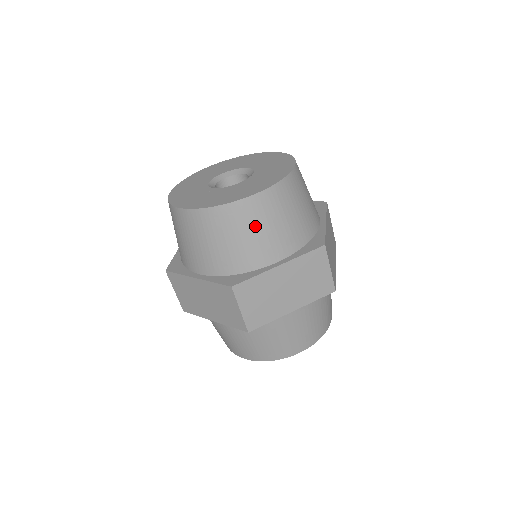
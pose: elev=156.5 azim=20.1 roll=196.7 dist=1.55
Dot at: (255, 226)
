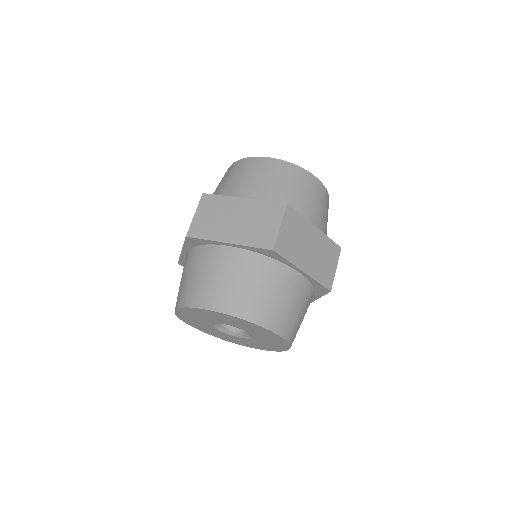
Dot at: (311, 194)
